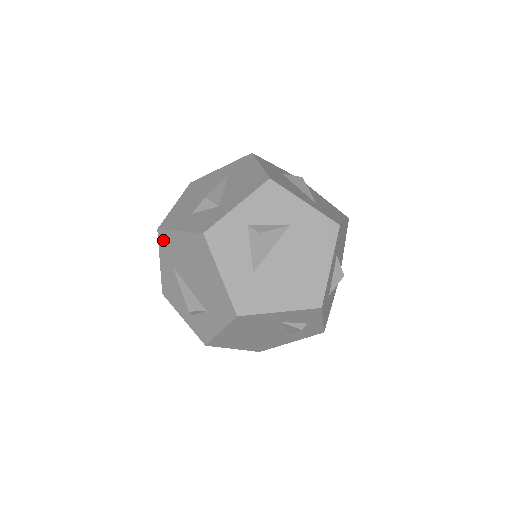
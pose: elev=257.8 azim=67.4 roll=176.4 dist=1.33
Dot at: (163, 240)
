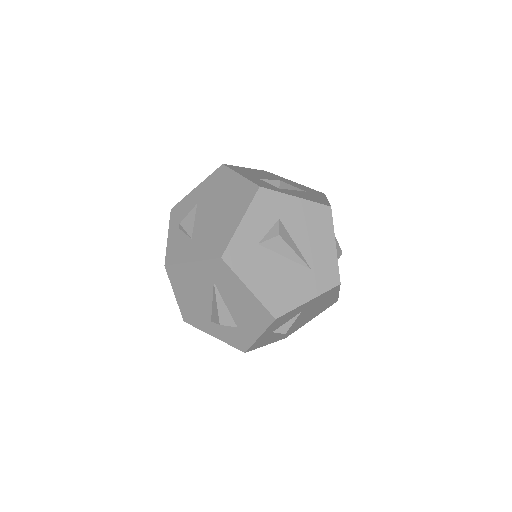
Dot at: occluded
